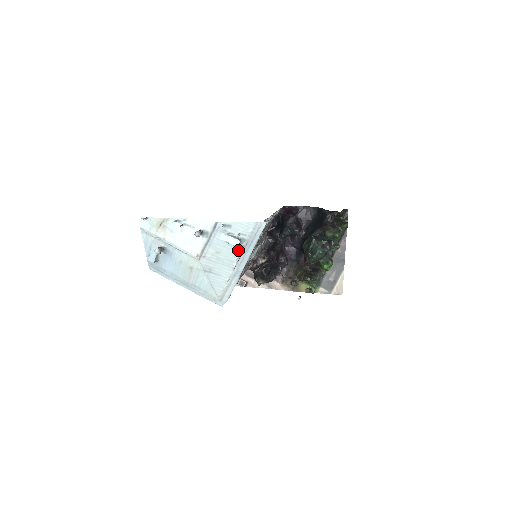
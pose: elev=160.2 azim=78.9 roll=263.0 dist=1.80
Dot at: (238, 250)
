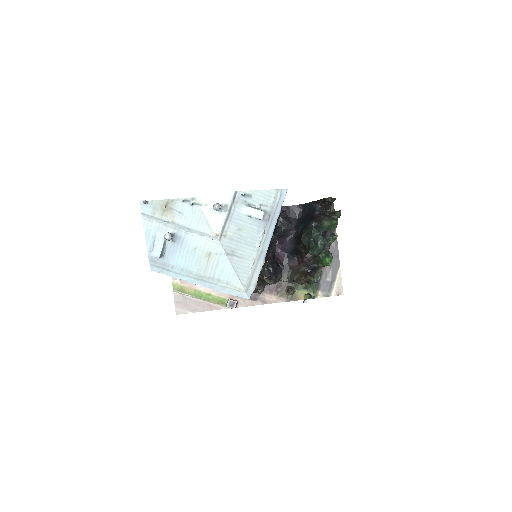
Dot at: (261, 225)
